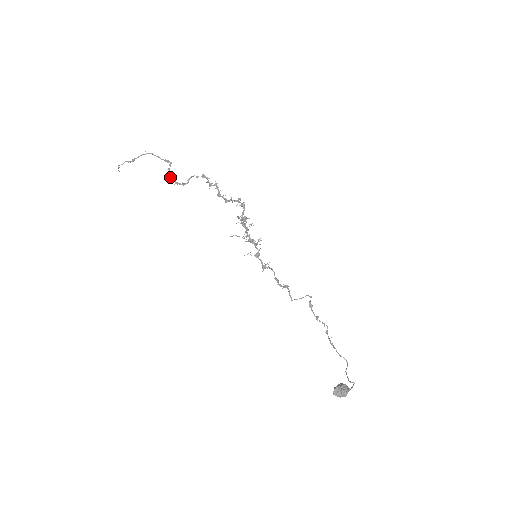
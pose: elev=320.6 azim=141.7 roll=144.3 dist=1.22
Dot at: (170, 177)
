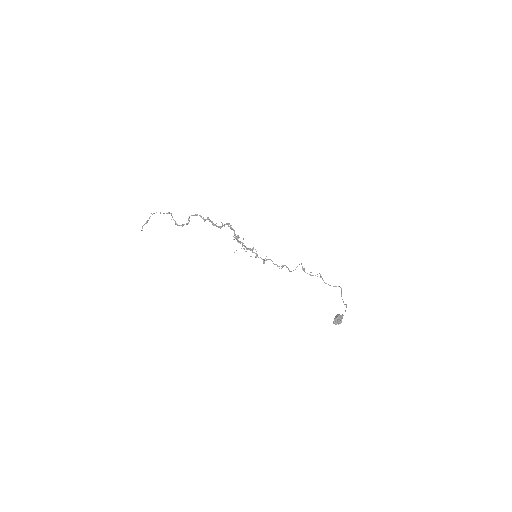
Dot at: (176, 224)
